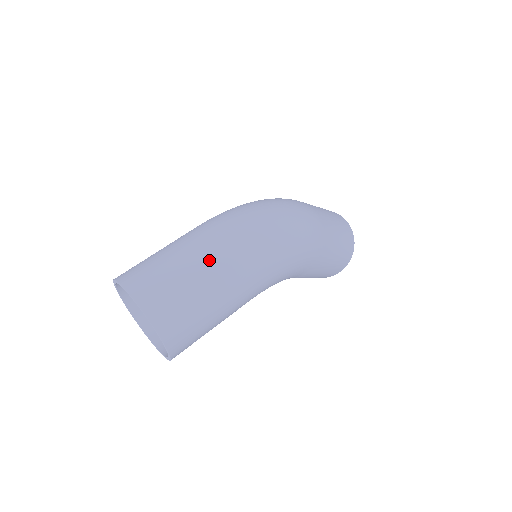
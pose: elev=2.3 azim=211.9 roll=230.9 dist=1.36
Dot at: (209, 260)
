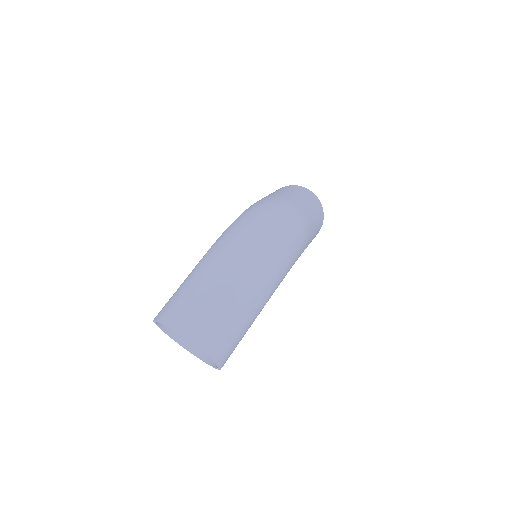
Dot at: (237, 289)
